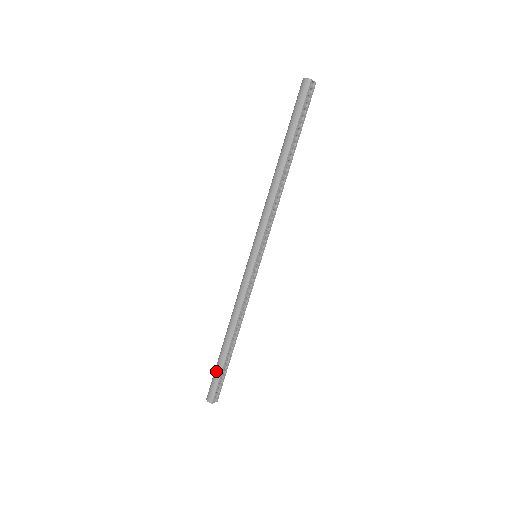
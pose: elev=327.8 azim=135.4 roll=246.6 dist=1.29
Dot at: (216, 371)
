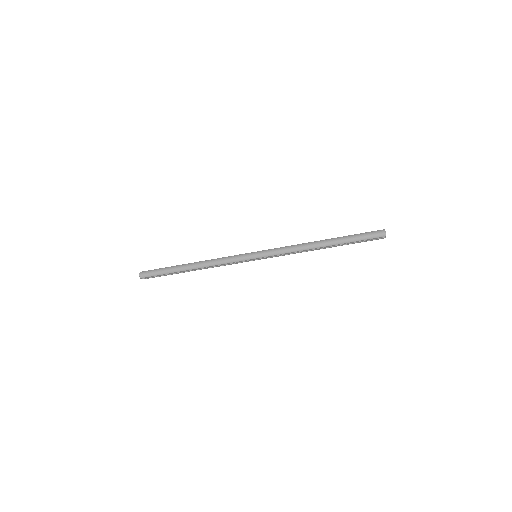
Dot at: (164, 270)
